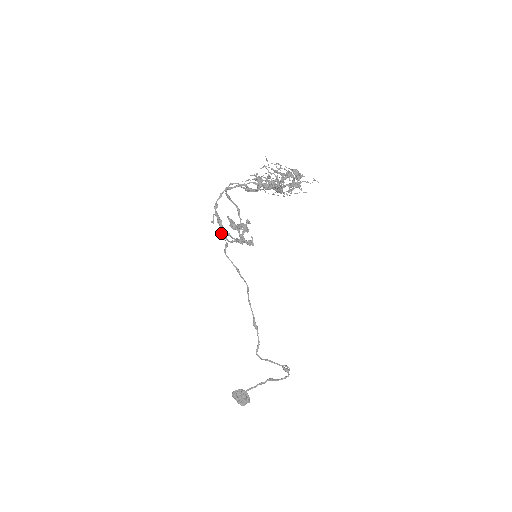
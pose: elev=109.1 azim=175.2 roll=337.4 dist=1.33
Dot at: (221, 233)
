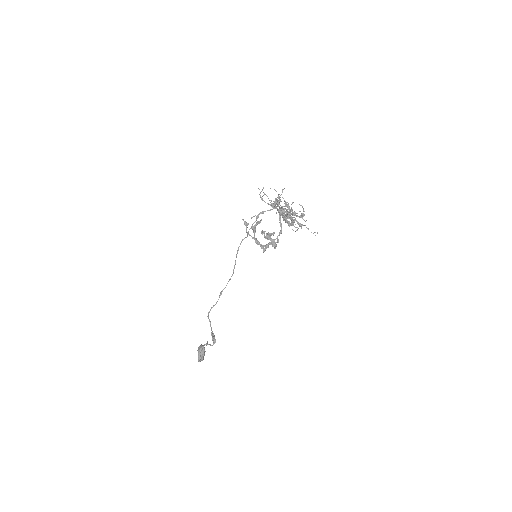
Dot at: (245, 222)
